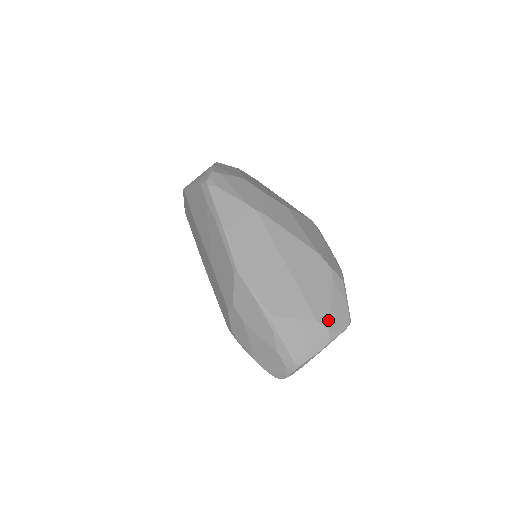
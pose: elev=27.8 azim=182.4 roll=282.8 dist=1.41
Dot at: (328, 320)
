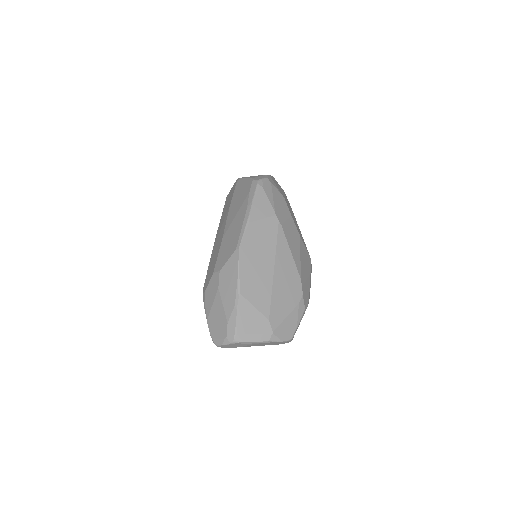
Dot at: (277, 326)
